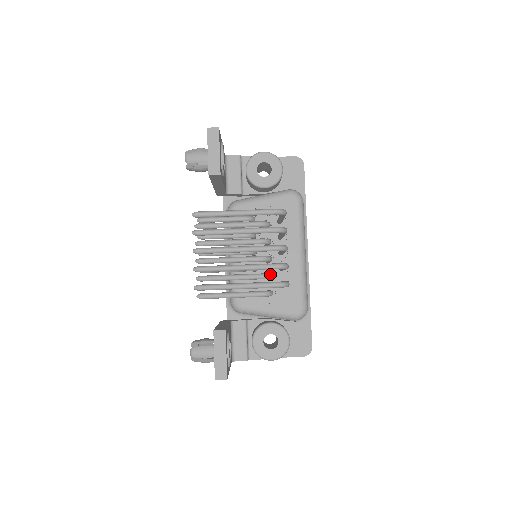
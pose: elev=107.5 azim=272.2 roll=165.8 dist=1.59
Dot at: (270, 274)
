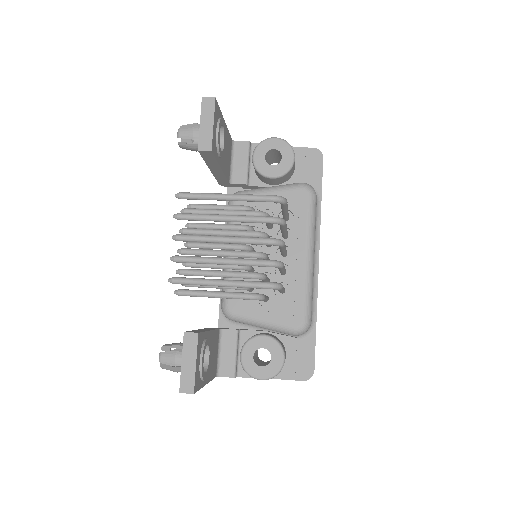
Dot at: (263, 274)
